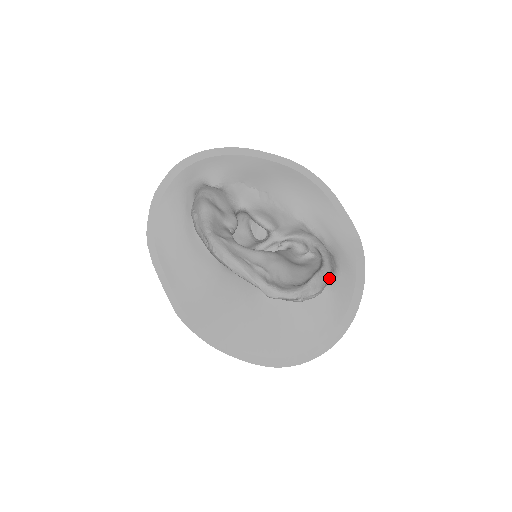
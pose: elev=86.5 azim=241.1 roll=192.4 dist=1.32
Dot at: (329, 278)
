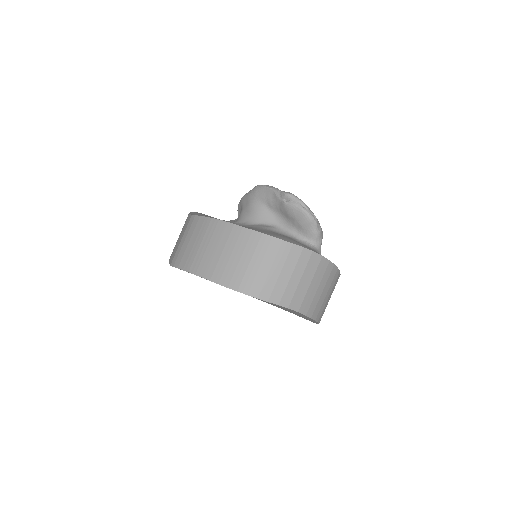
Dot at: (321, 231)
